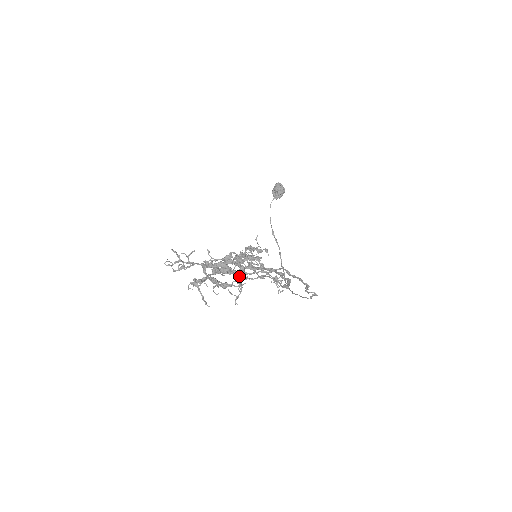
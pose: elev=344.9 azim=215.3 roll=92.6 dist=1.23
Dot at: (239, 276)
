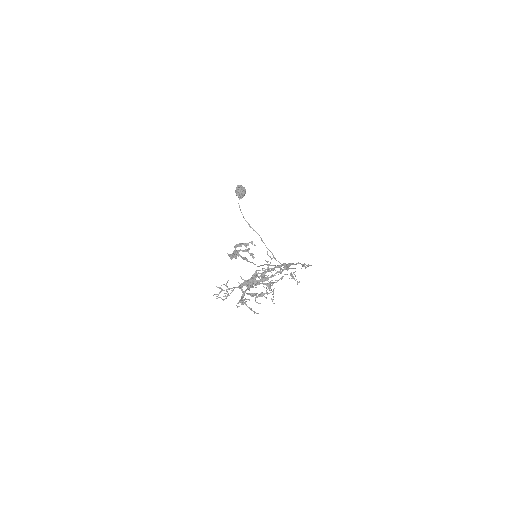
Dot at: (267, 284)
